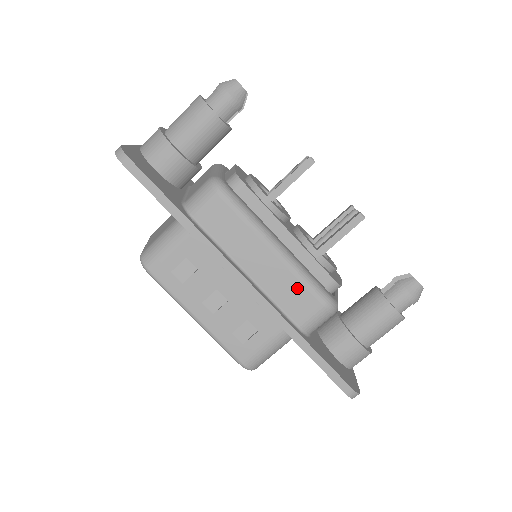
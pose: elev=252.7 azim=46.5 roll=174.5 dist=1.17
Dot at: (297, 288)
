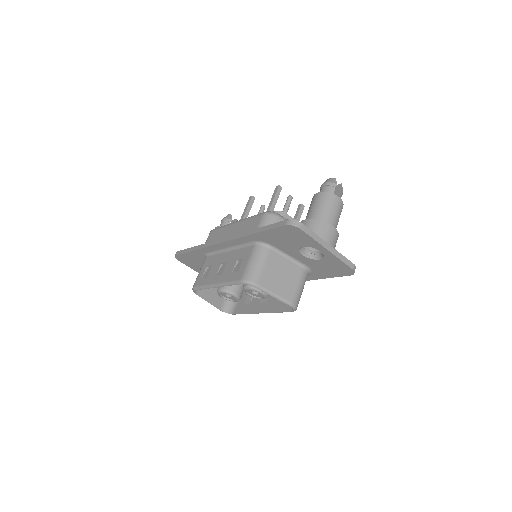
Dot at: (249, 222)
